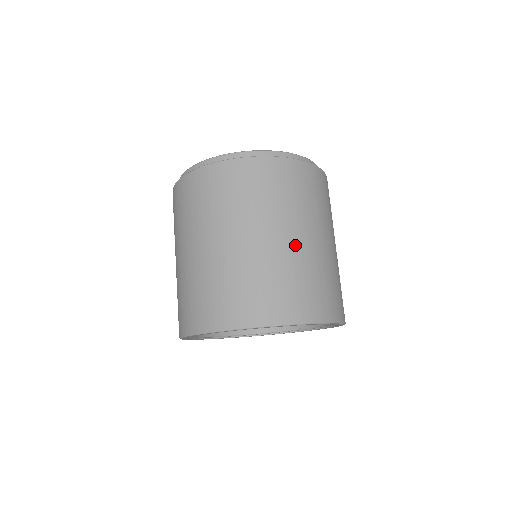
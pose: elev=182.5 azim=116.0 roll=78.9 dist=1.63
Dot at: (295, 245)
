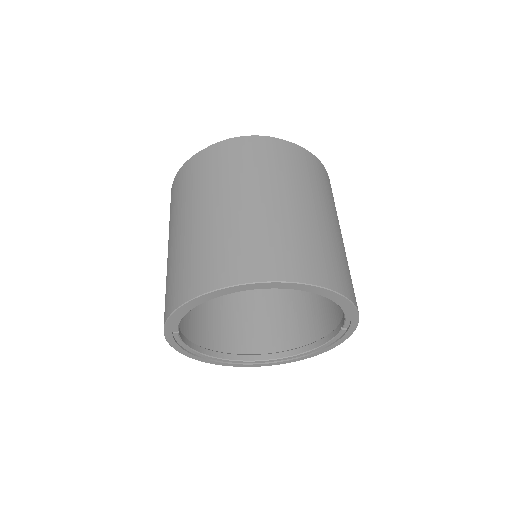
Dot at: (217, 214)
